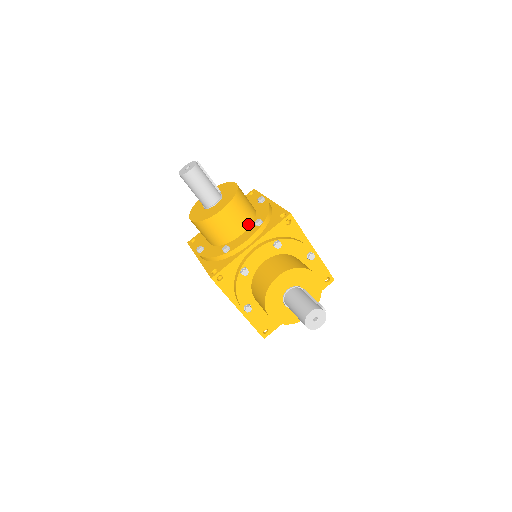
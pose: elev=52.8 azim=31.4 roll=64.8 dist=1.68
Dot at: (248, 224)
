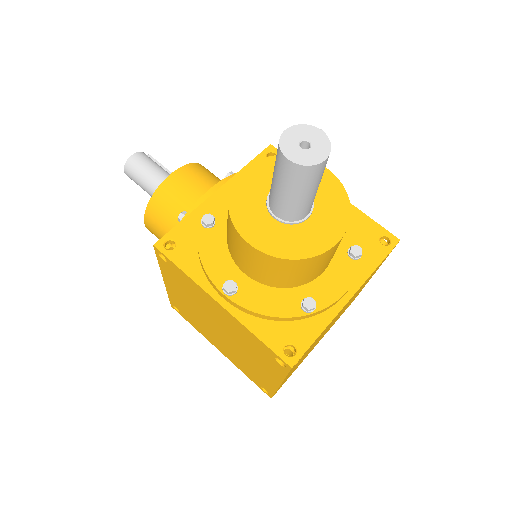
Dot at: occluded
